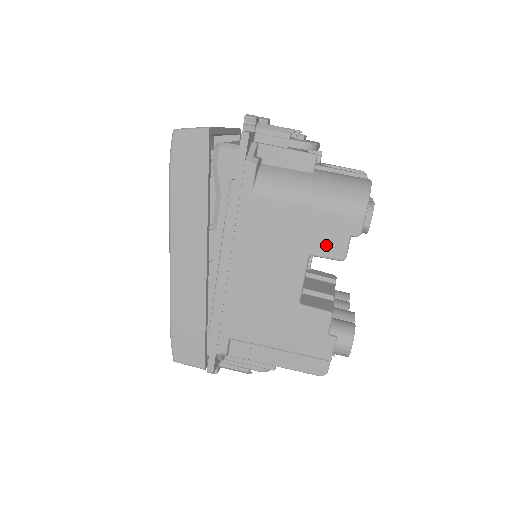
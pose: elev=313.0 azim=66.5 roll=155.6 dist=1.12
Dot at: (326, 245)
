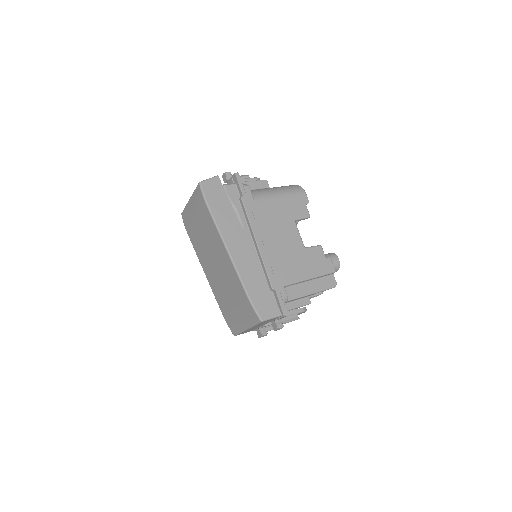
Dot at: (299, 212)
